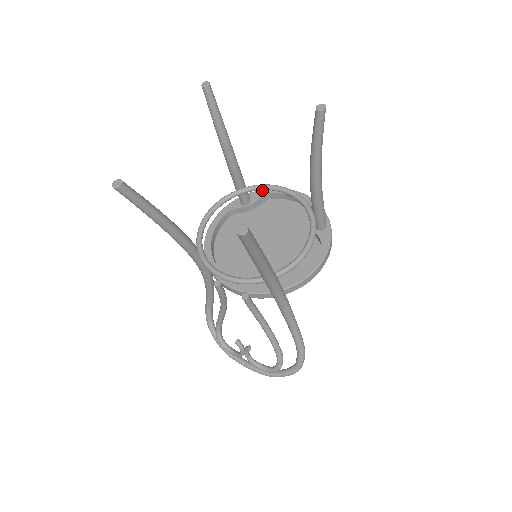
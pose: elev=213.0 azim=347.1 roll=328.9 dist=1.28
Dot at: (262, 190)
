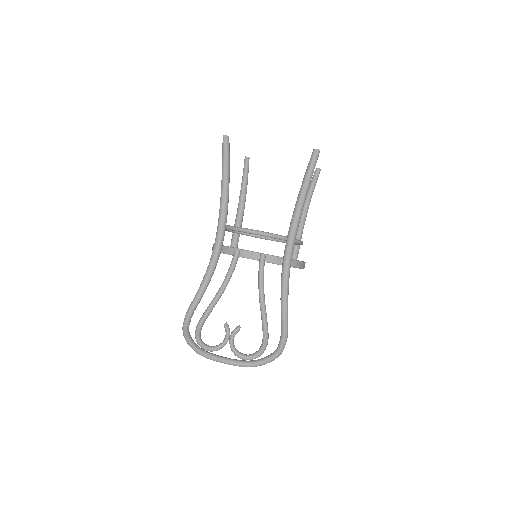
Dot at: occluded
